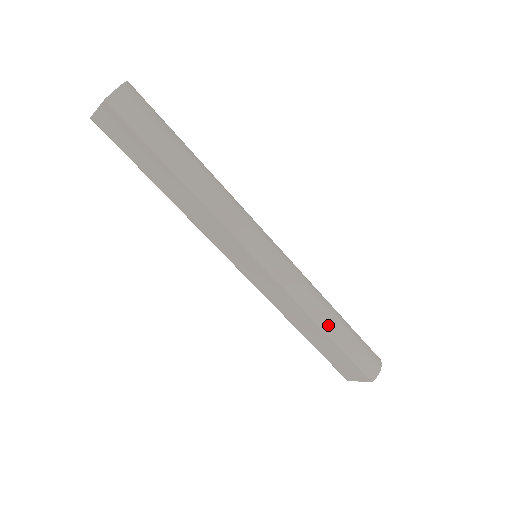
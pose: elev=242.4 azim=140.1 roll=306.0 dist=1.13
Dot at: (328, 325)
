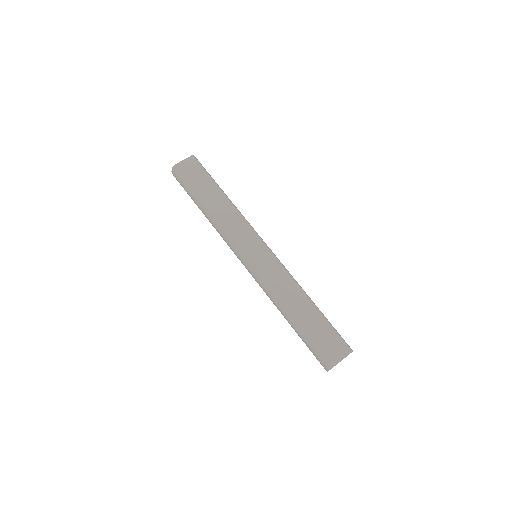
Dot at: occluded
